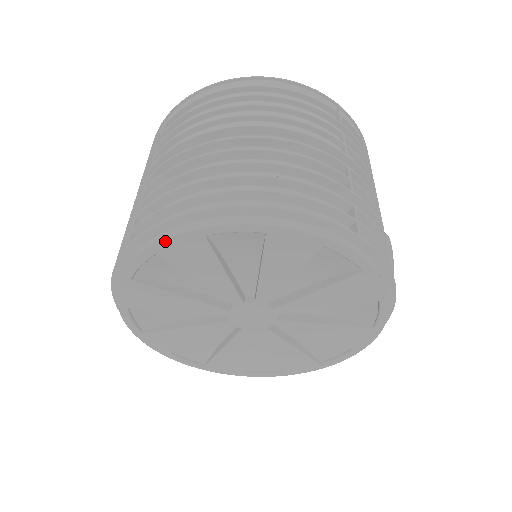
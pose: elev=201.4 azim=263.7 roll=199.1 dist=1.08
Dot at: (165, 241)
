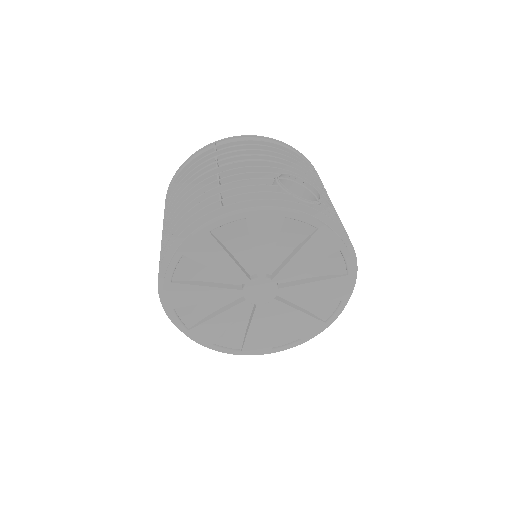
Dot at: (165, 301)
